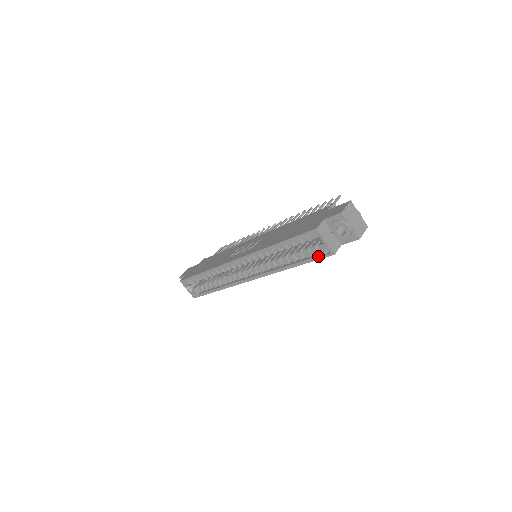
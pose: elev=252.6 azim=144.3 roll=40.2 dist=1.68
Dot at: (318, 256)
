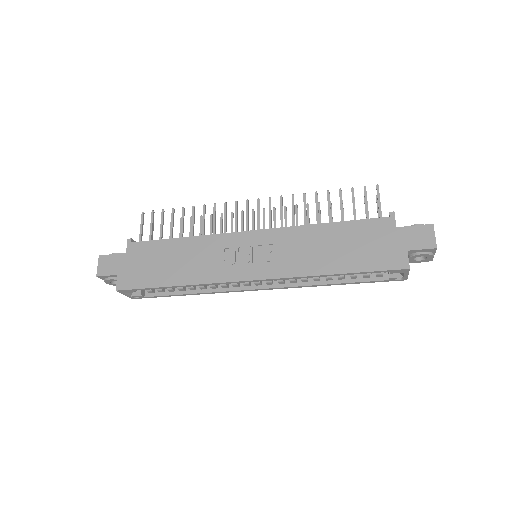
Dot at: (384, 280)
